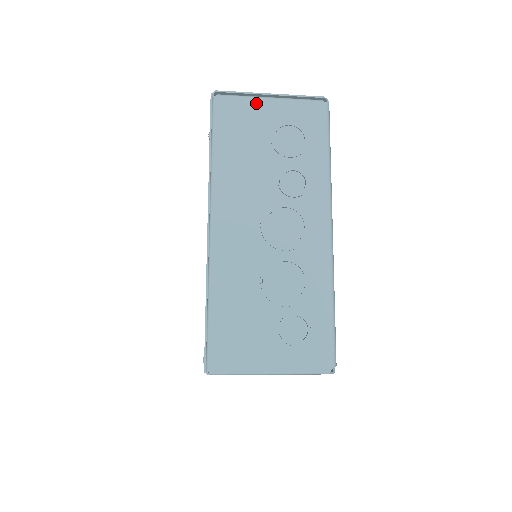
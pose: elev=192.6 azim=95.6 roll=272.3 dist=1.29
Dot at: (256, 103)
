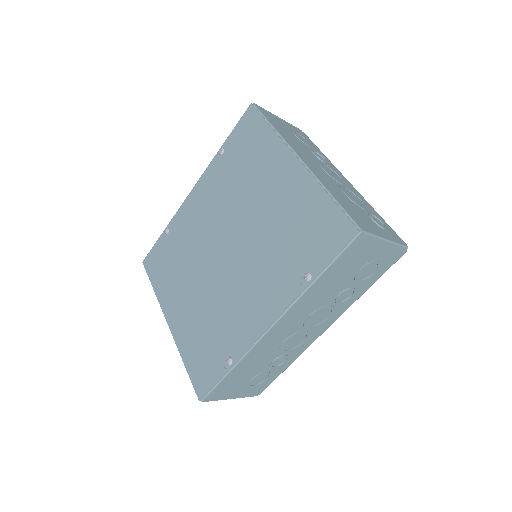
Dot at: (276, 117)
